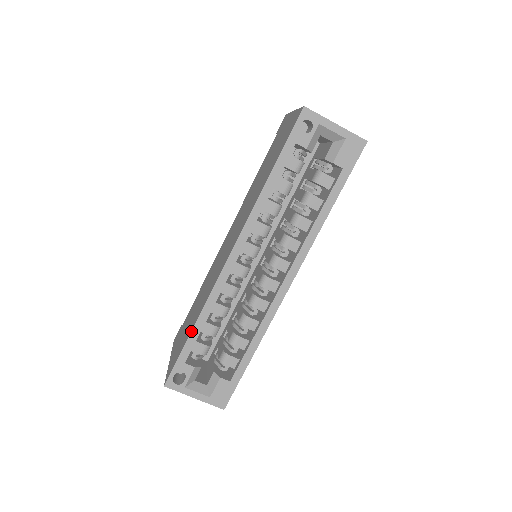
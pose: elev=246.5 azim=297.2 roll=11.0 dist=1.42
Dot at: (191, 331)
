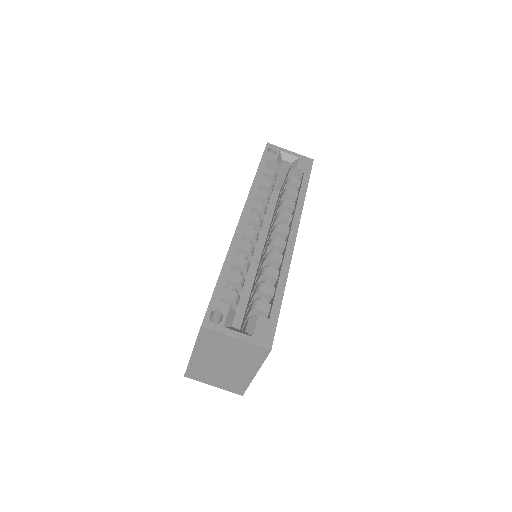
Dot at: (220, 272)
